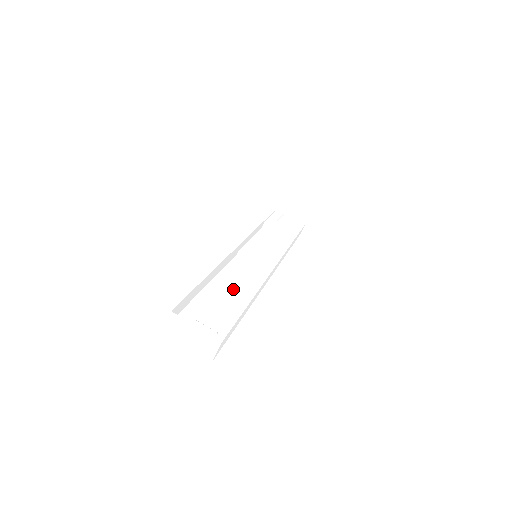
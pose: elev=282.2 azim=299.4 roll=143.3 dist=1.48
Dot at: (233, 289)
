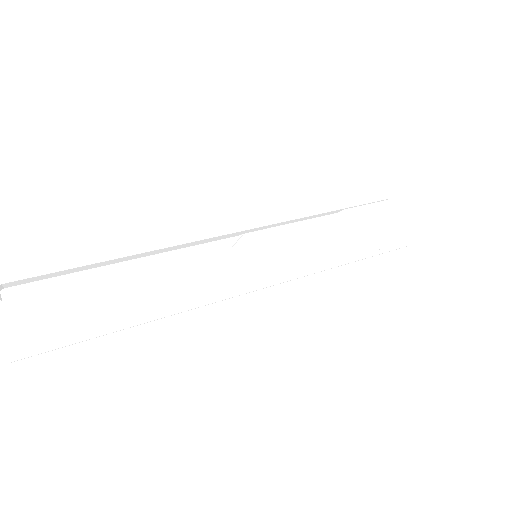
Dot at: (130, 296)
